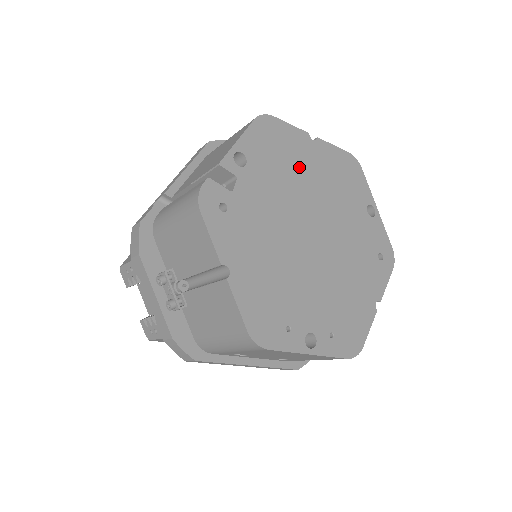
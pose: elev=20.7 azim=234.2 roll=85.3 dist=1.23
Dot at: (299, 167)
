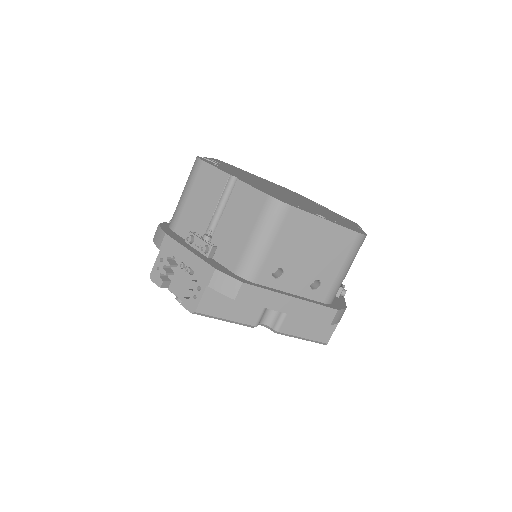
Dot at: (255, 177)
